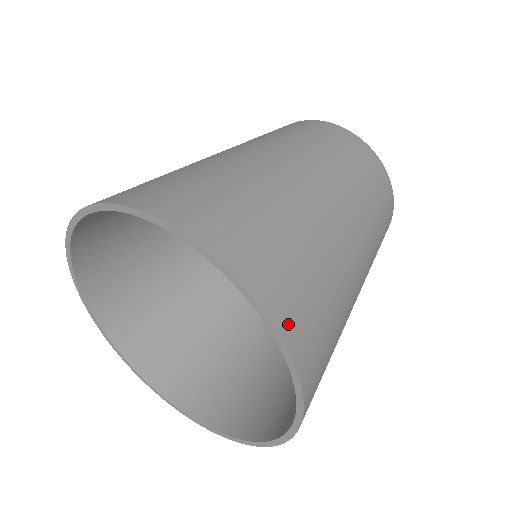
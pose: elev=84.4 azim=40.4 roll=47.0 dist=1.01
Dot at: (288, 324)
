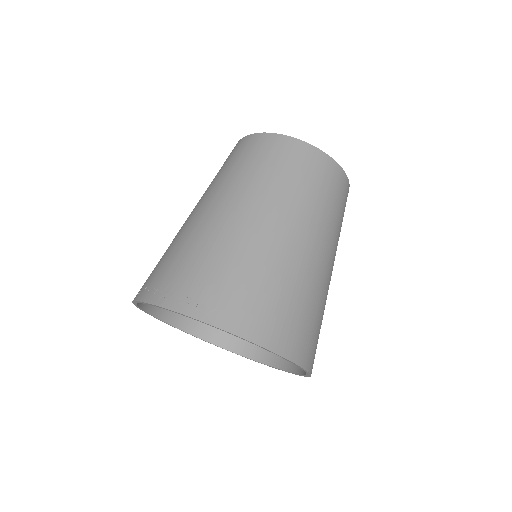
Dot at: (311, 363)
